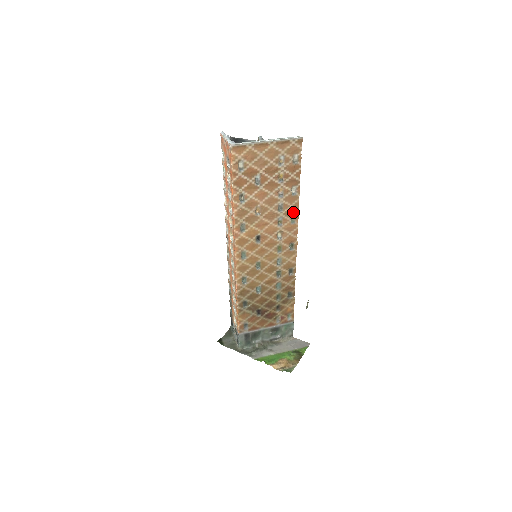
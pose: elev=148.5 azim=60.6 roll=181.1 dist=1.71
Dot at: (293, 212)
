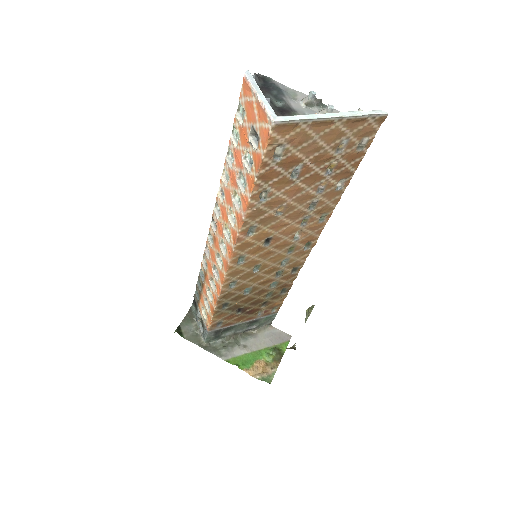
Dot at: (327, 209)
